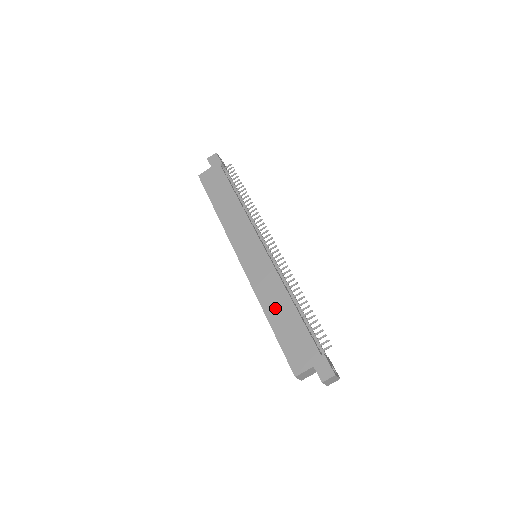
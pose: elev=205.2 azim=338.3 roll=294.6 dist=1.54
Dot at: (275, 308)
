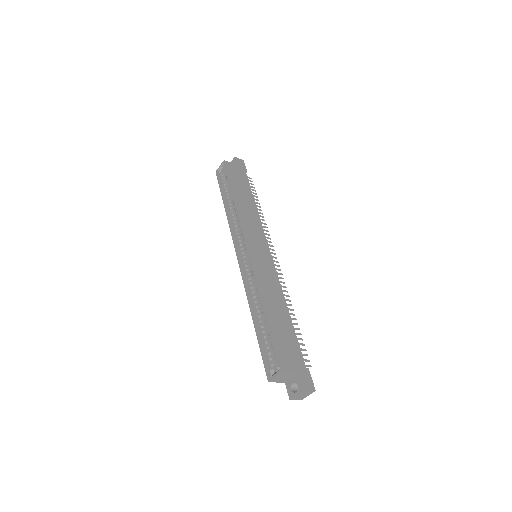
Dot at: (273, 305)
